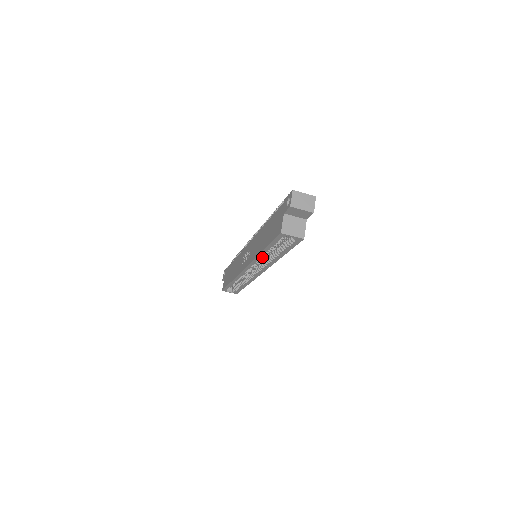
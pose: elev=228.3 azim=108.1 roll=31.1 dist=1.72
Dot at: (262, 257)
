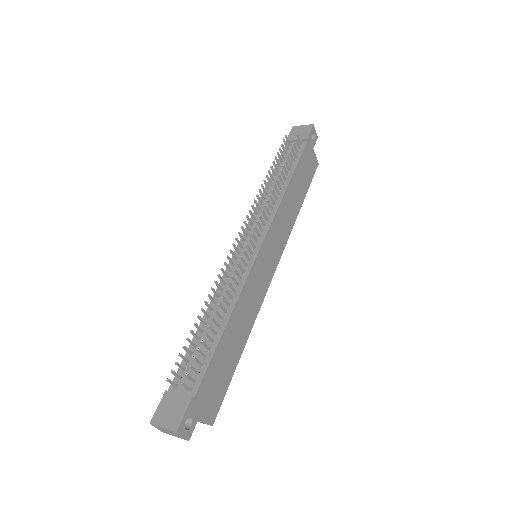
Dot at: occluded
